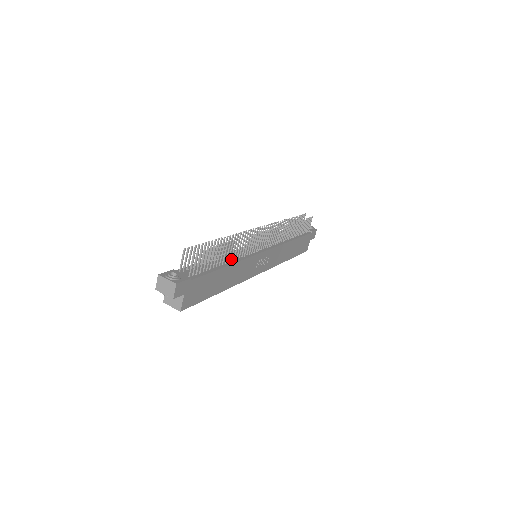
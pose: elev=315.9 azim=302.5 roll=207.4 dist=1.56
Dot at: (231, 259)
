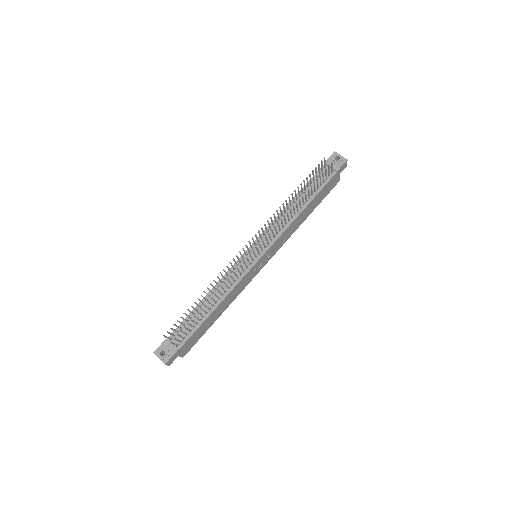
Dot at: (218, 299)
